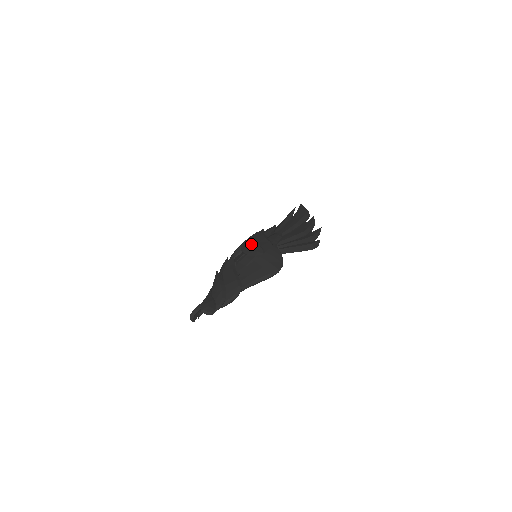
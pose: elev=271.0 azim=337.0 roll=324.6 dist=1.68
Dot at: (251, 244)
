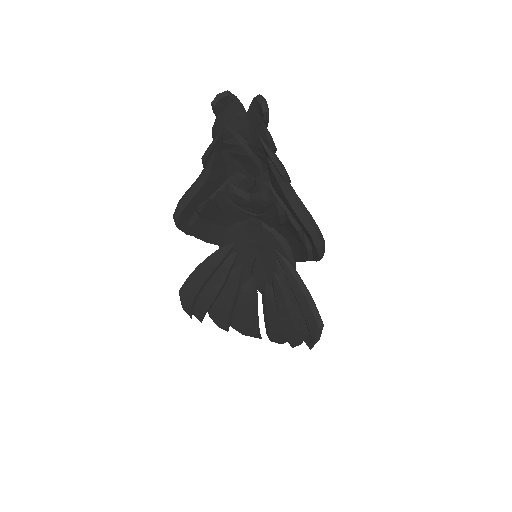
Dot at: occluded
